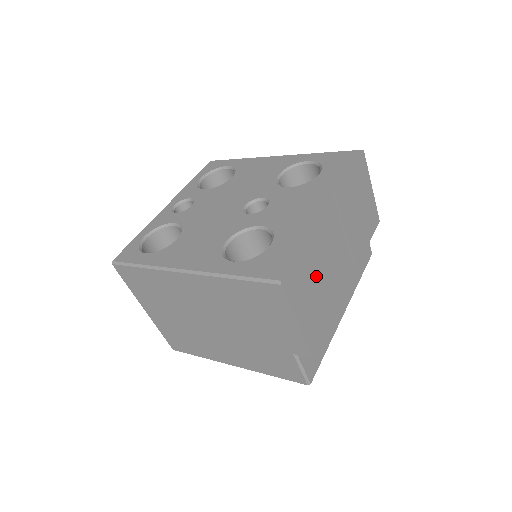
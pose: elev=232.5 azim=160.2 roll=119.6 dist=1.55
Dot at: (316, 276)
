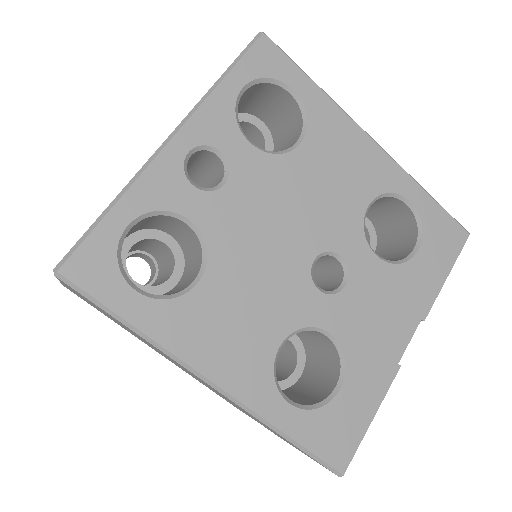
Dot at: occluded
